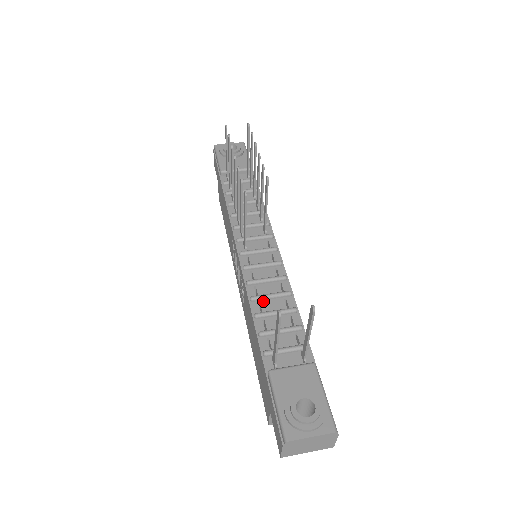
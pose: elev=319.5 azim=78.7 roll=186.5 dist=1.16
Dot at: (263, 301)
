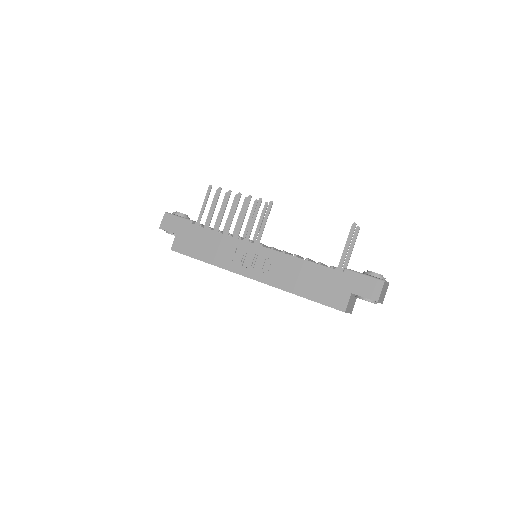
Dot at: occluded
